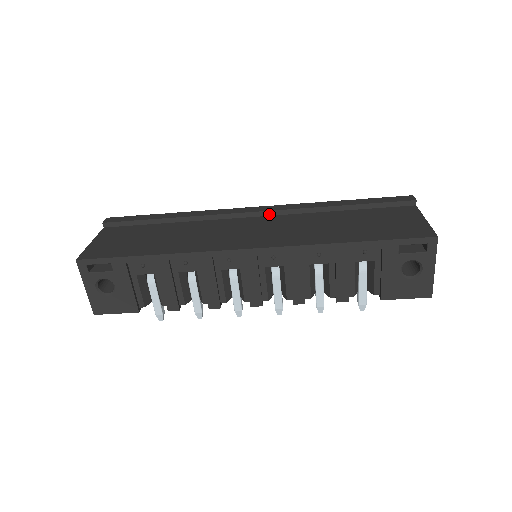
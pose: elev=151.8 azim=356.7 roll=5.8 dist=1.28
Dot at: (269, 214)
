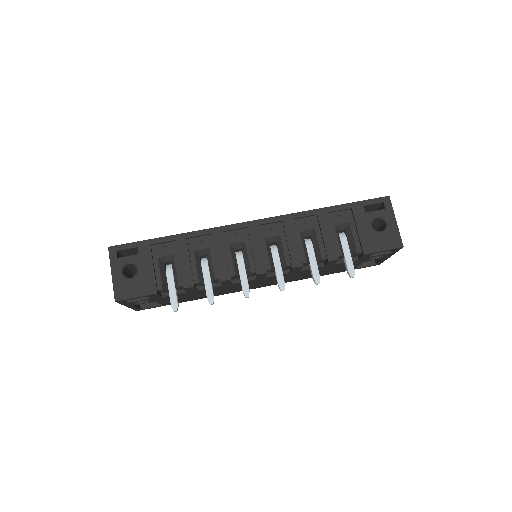
Dot at: occluded
